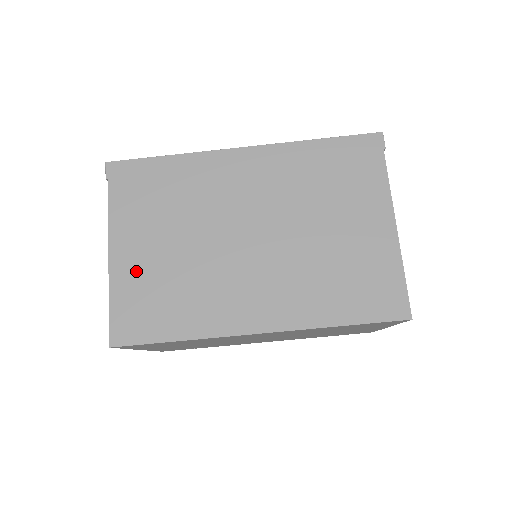
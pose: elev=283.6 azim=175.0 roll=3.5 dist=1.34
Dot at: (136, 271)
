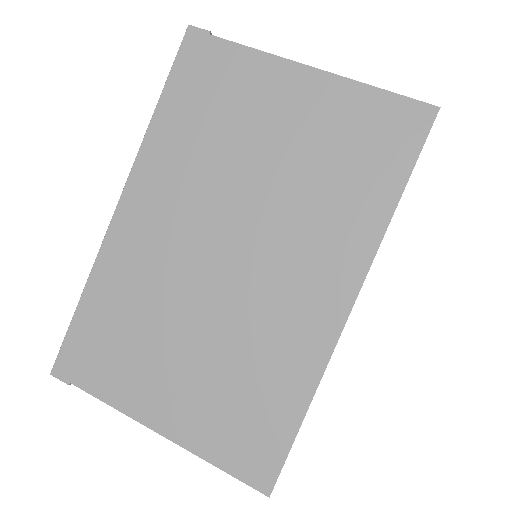
Dot at: (195, 413)
